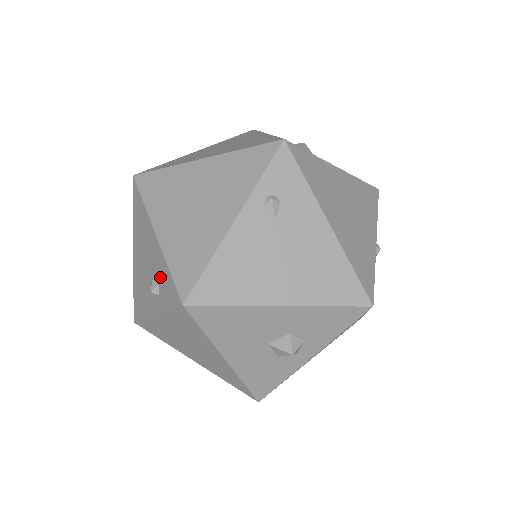
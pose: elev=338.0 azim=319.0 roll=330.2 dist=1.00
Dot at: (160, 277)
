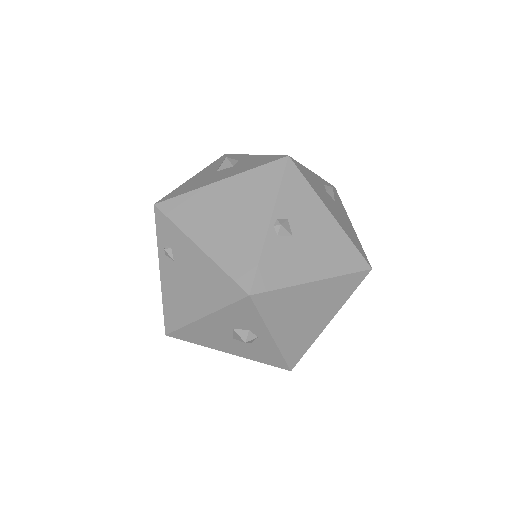
Dot at: occluded
